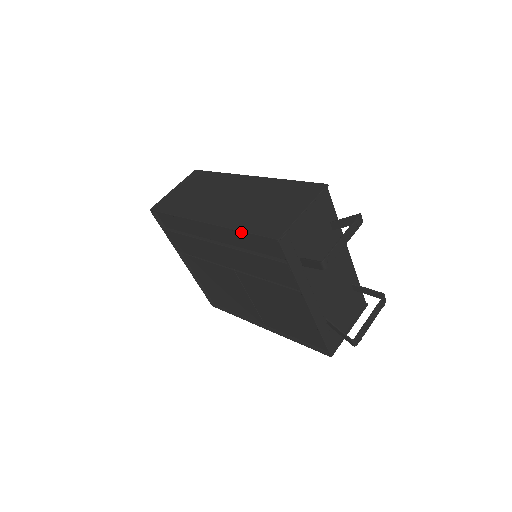
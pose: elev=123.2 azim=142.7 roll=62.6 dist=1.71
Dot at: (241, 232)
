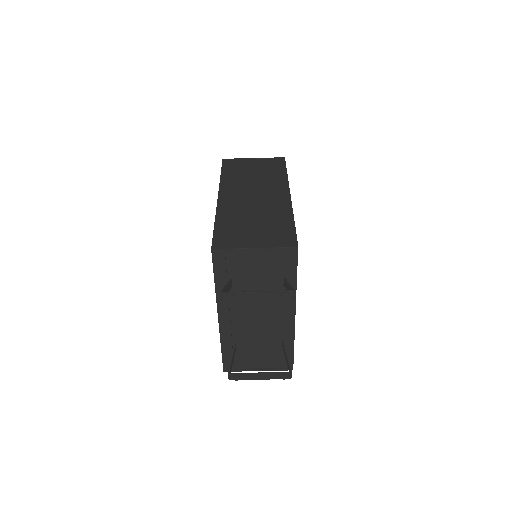
Dot at: (215, 223)
